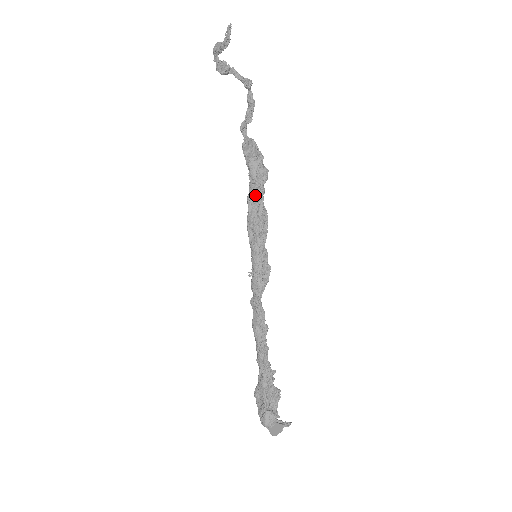
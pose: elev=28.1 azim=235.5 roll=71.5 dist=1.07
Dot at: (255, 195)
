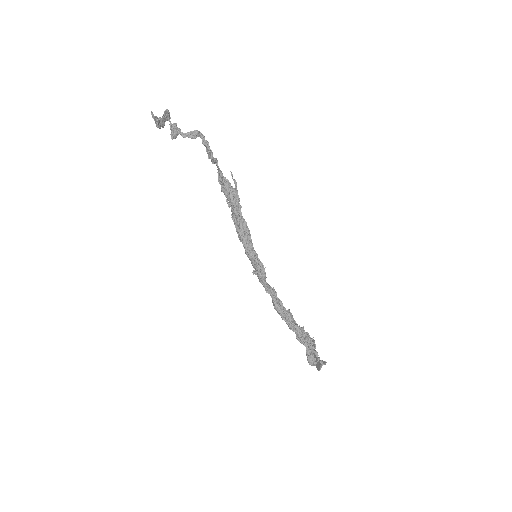
Dot at: (235, 215)
